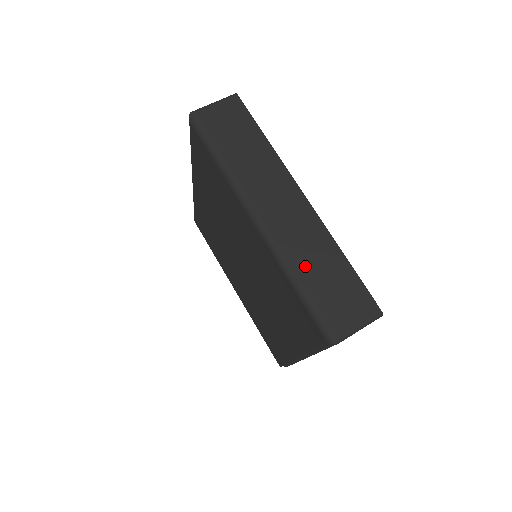
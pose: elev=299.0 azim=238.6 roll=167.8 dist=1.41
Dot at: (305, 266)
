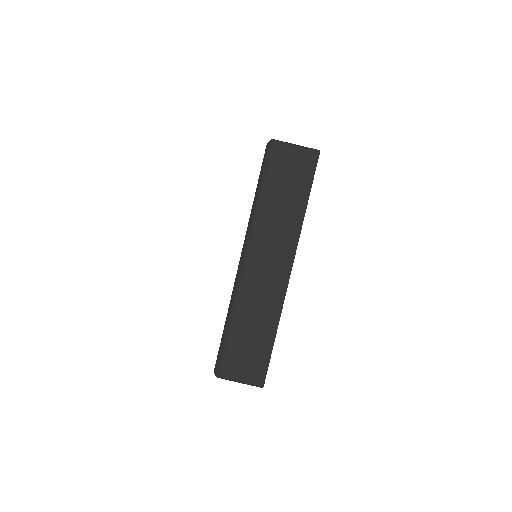
Dot at: (244, 317)
